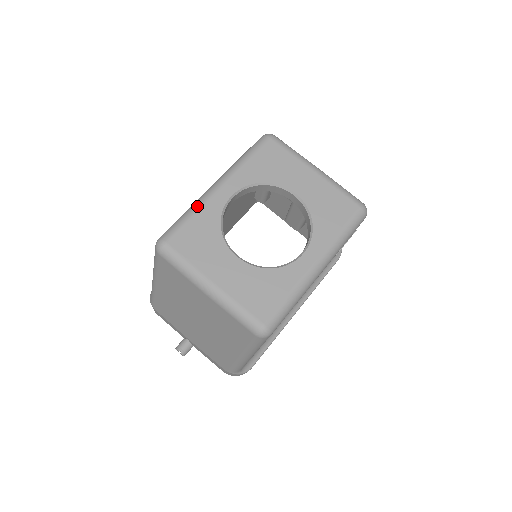
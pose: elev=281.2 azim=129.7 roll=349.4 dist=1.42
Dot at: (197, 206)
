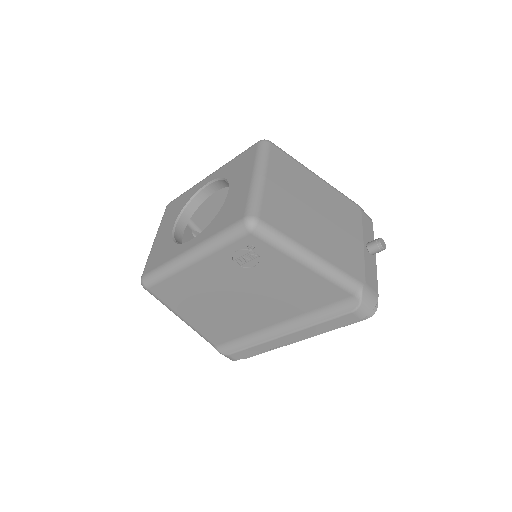
Dot at: (193, 186)
